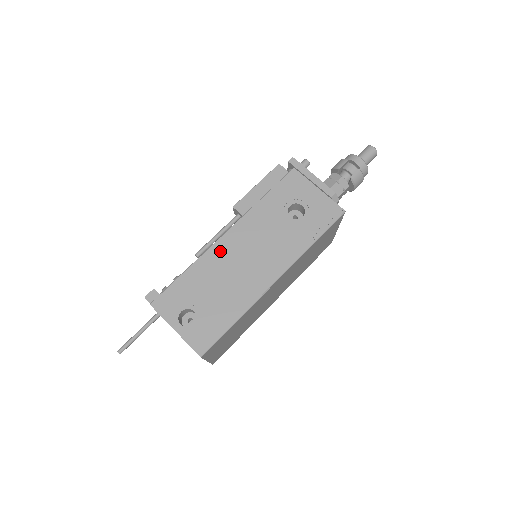
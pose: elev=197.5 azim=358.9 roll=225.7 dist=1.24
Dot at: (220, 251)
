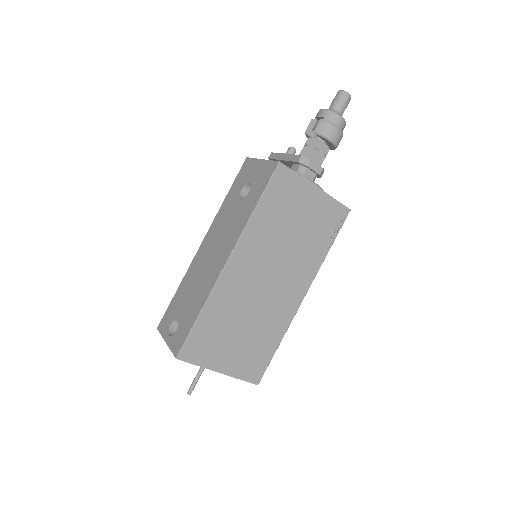
Dot at: (197, 260)
